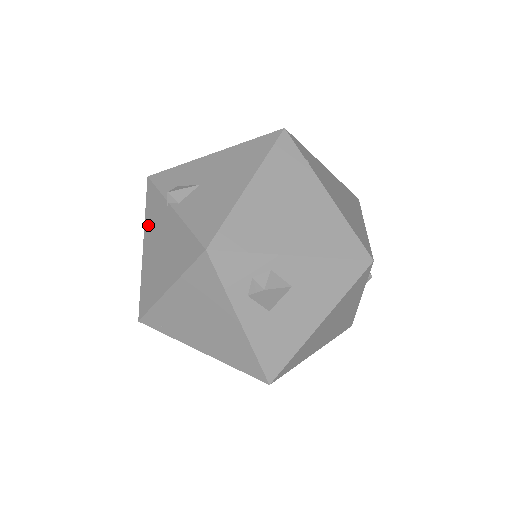
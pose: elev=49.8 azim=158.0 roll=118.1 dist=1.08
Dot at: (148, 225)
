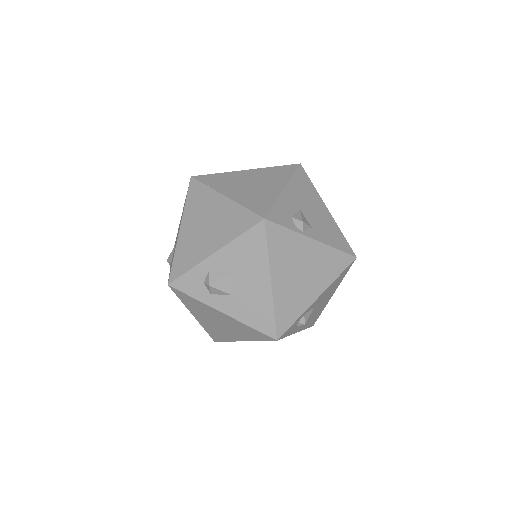
Dot at: occluded
